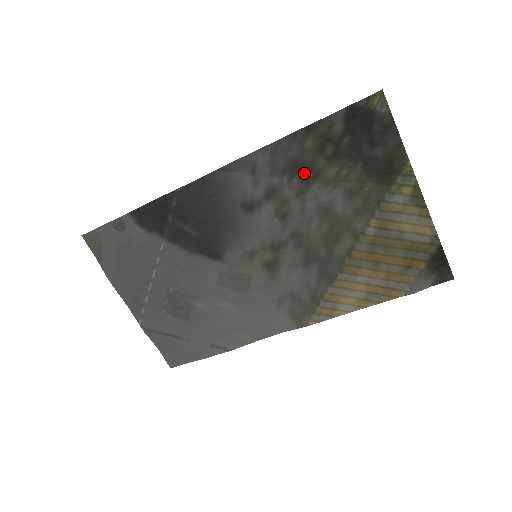
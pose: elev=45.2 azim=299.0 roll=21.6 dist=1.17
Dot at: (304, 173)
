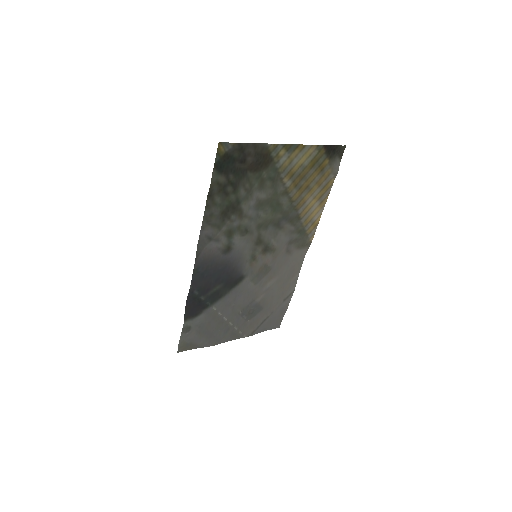
Dot at: (232, 209)
